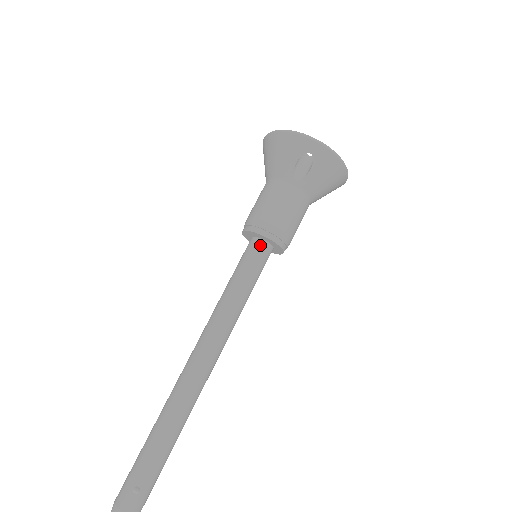
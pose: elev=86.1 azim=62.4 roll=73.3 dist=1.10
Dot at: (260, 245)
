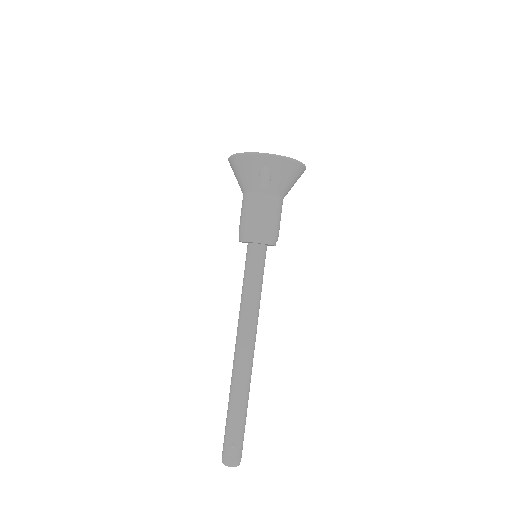
Dot at: (255, 249)
